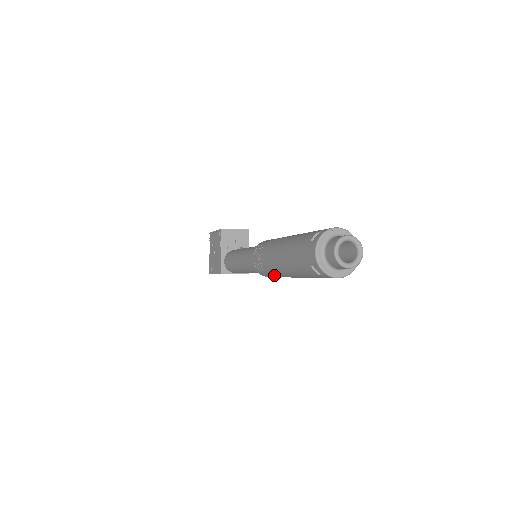
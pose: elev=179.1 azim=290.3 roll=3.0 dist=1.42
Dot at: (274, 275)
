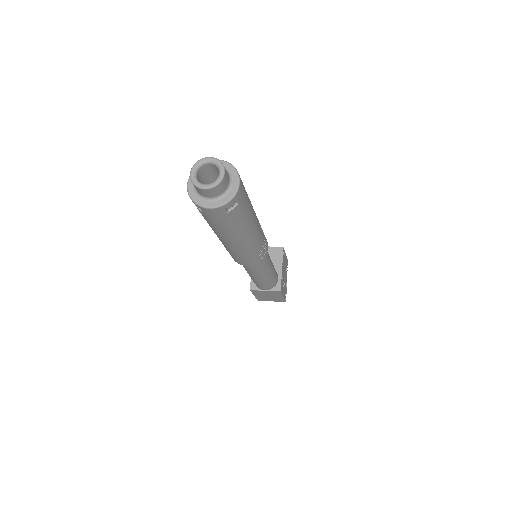
Dot at: (231, 253)
